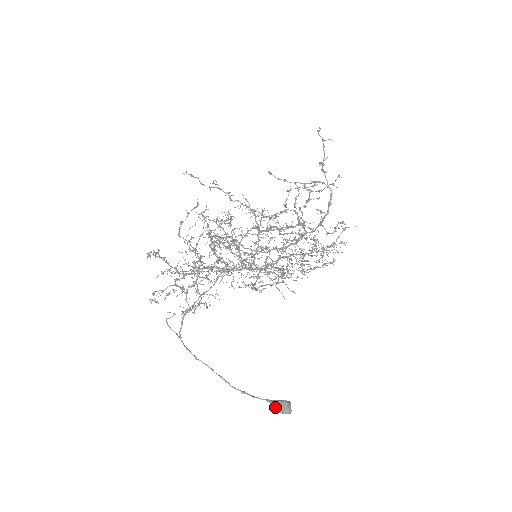
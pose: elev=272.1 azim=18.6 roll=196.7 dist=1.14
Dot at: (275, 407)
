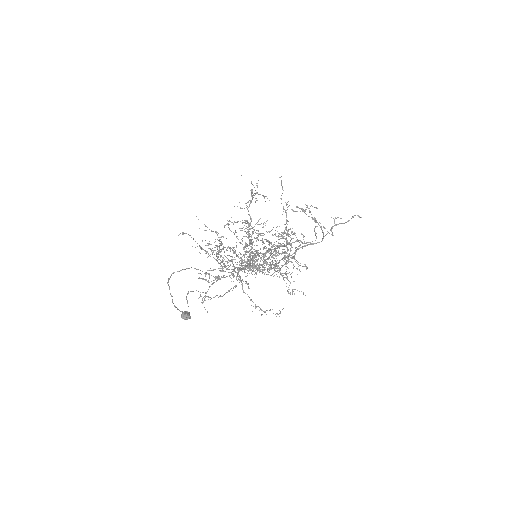
Dot at: (183, 317)
